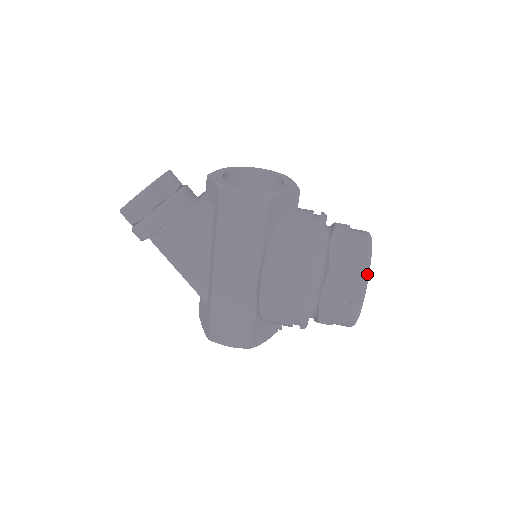
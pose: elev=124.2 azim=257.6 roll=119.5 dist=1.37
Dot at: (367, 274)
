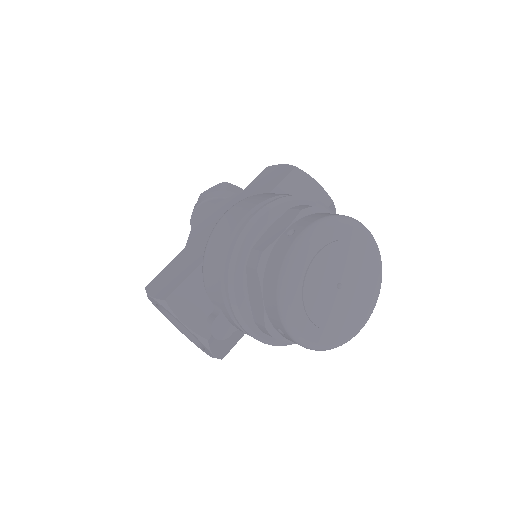
Dot at: (334, 218)
